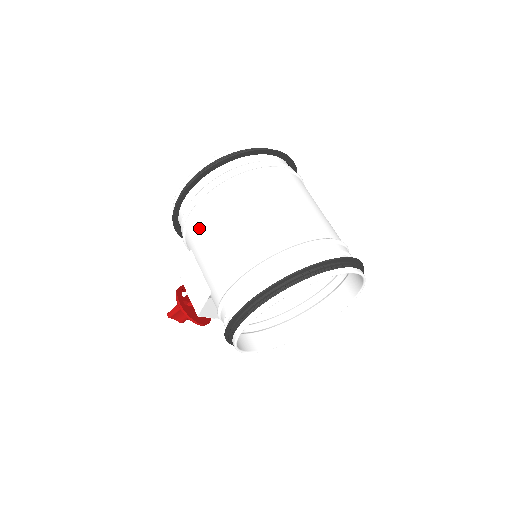
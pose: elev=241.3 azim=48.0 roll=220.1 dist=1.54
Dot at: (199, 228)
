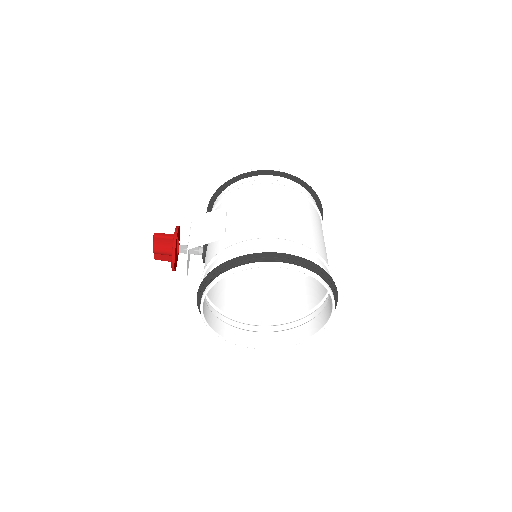
Dot at: (254, 196)
